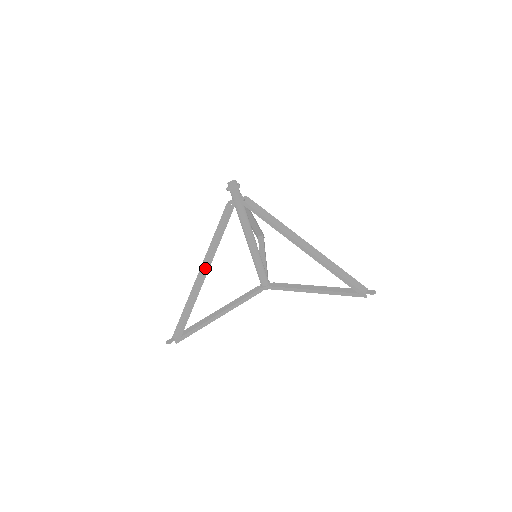
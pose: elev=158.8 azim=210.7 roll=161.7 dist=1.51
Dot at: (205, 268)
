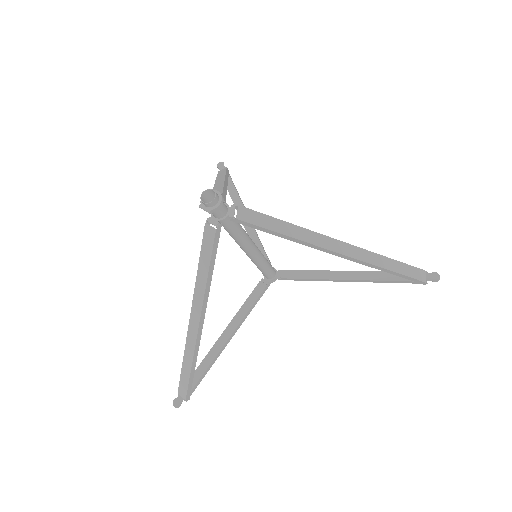
Dot at: (200, 319)
